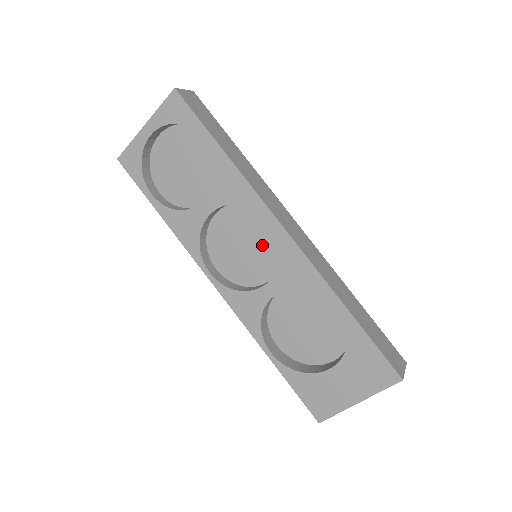
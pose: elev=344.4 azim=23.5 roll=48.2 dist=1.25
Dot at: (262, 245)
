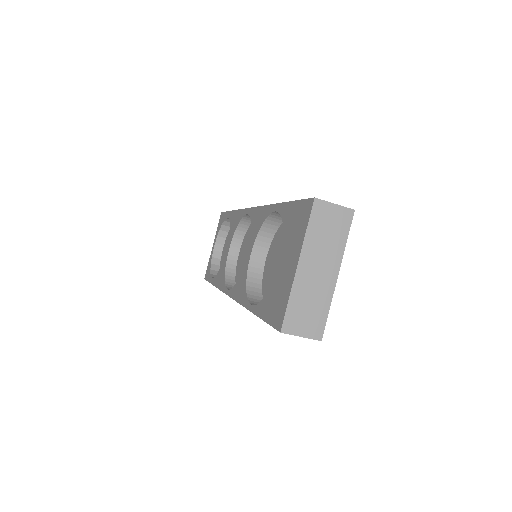
Dot at: occluded
